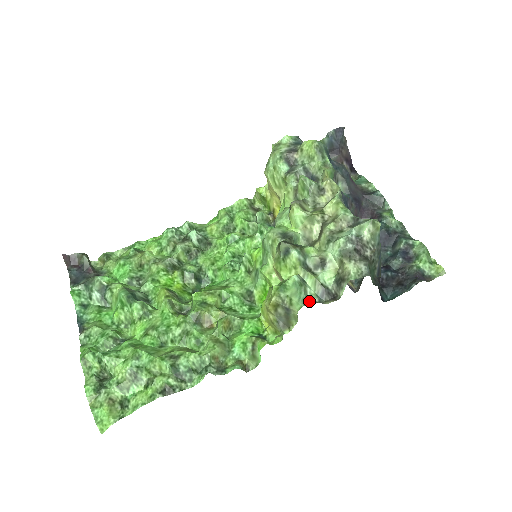
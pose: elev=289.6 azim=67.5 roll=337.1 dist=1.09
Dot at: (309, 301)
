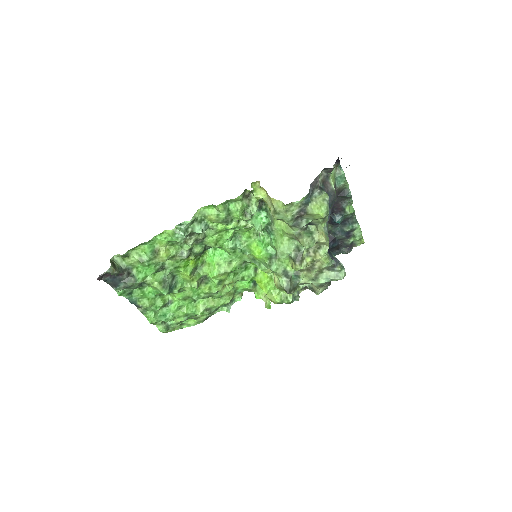
Dot at: (293, 299)
